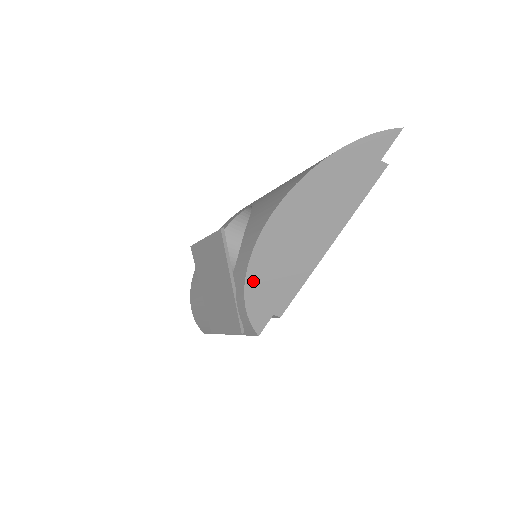
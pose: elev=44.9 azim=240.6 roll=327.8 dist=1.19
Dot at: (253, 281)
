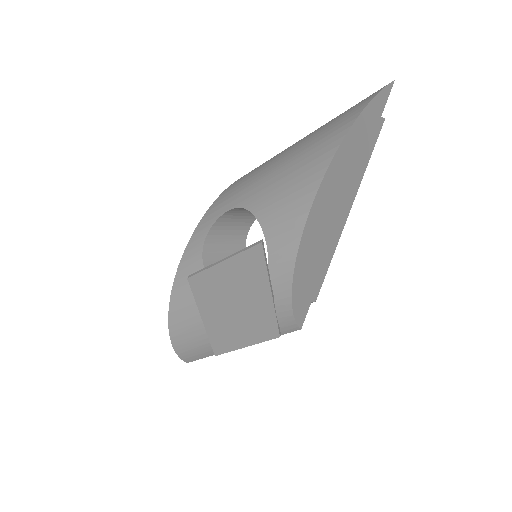
Dot at: (298, 279)
